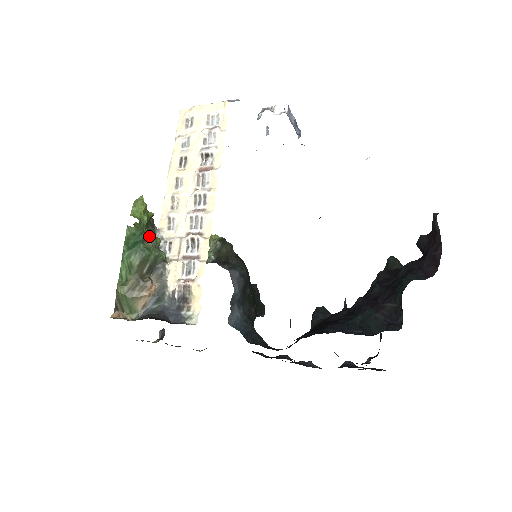
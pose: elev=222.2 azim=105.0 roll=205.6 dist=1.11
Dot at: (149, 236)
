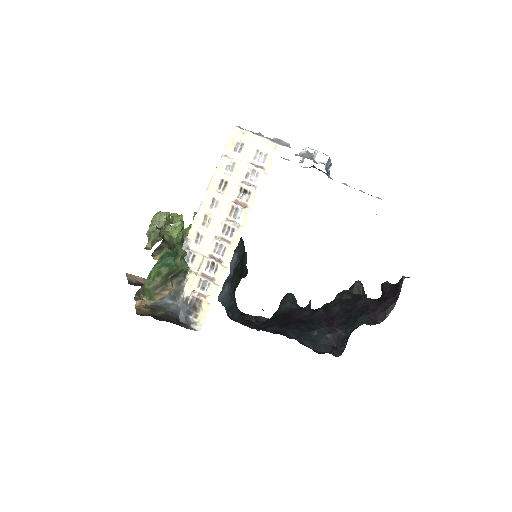
Dot at: (180, 253)
